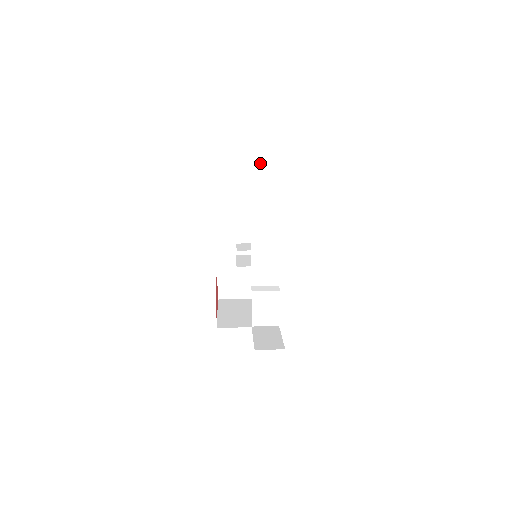
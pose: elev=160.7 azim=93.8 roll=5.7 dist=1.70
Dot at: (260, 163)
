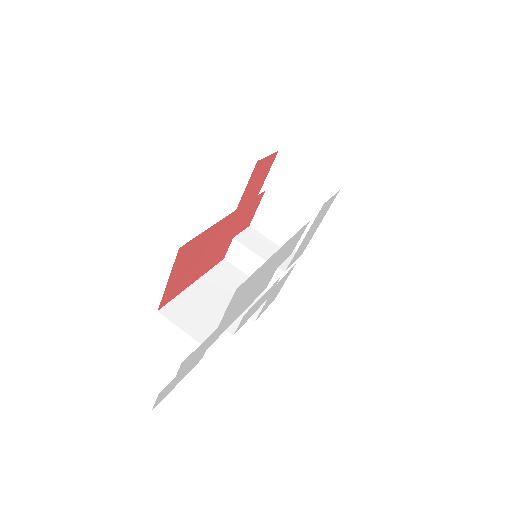
Dot at: occluded
